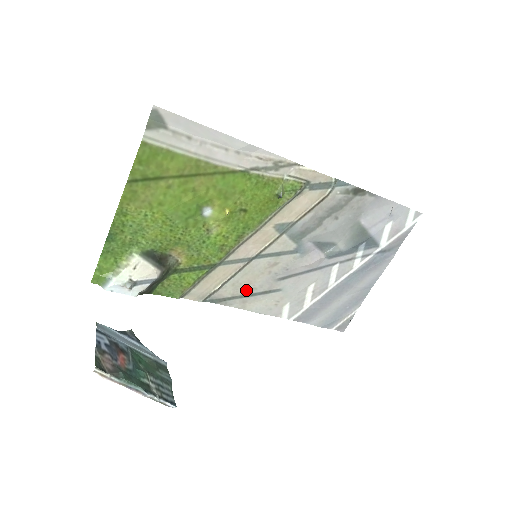
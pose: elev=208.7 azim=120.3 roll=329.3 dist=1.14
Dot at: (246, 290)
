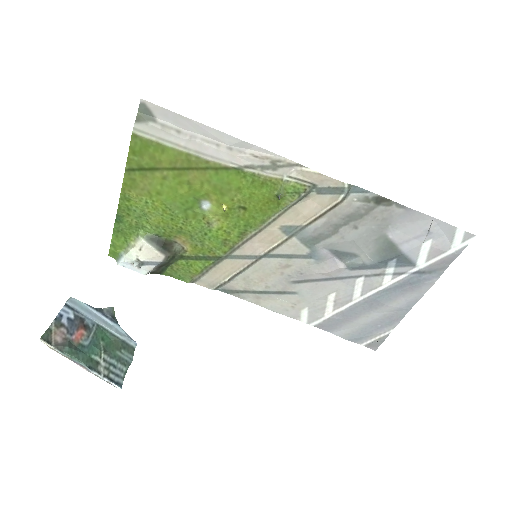
Dot at: (258, 287)
